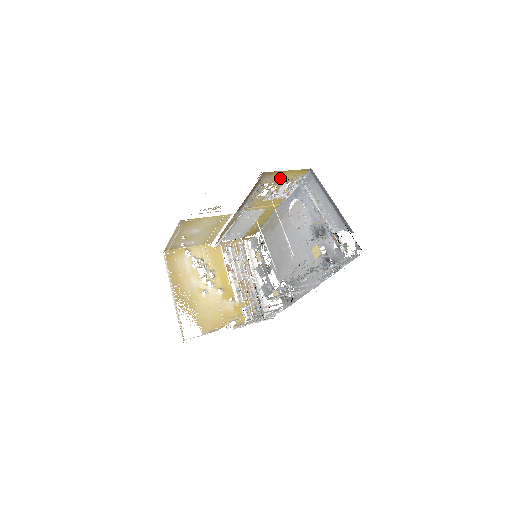
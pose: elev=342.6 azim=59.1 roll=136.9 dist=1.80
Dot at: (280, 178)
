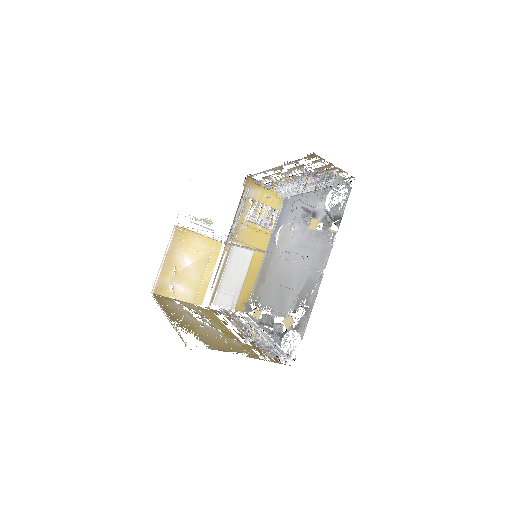
Dot at: (261, 197)
